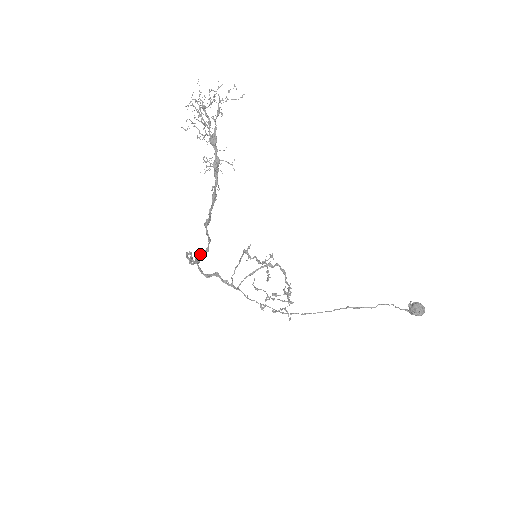
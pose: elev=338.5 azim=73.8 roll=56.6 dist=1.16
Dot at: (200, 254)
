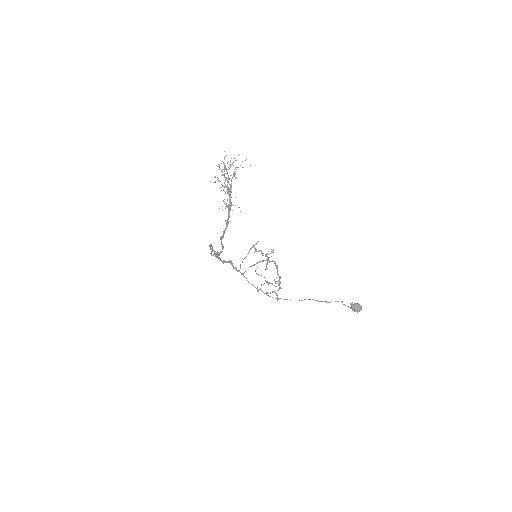
Dot at: occluded
